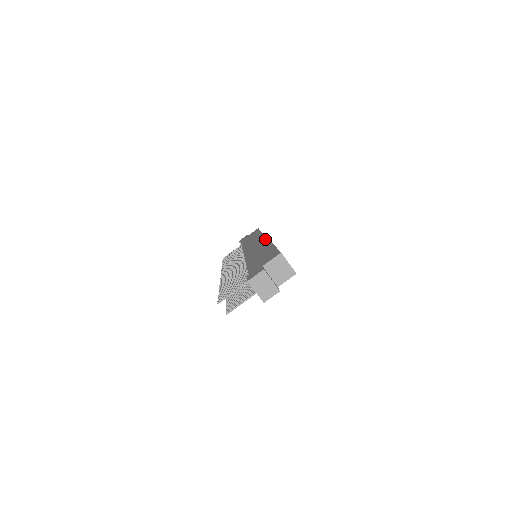
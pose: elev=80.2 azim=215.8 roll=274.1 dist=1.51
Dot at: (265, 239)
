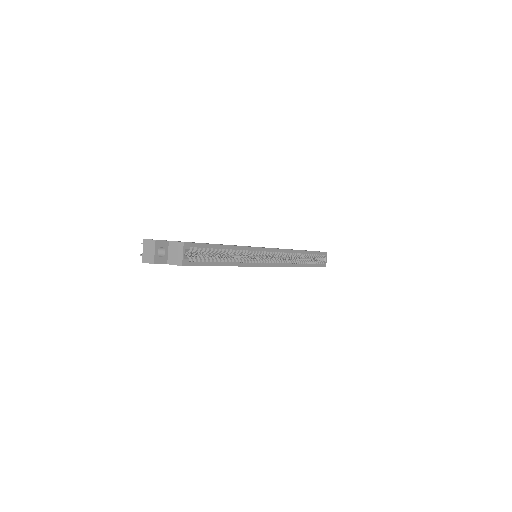
Dot at: occluded
